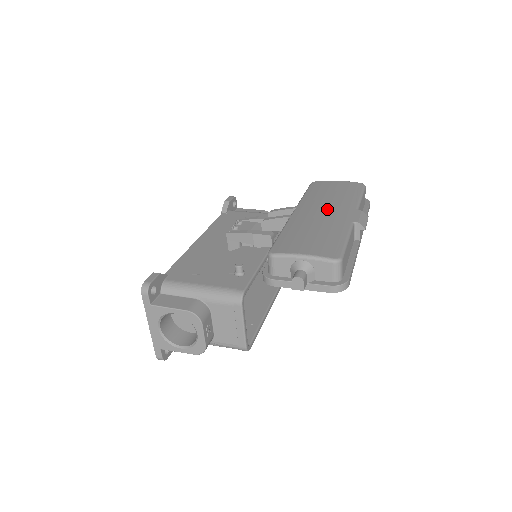
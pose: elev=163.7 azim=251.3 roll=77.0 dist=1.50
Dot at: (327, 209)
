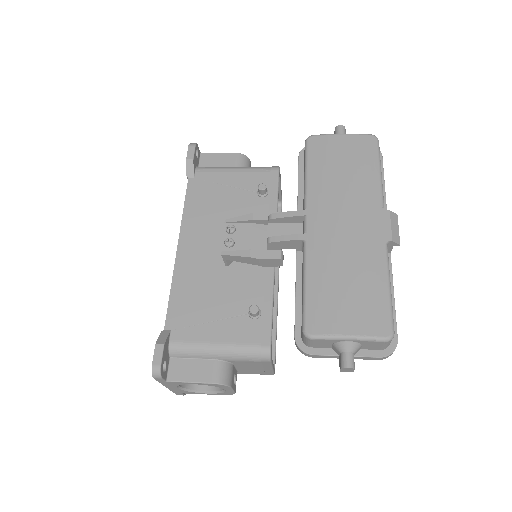
Dot at: (348, 217)
